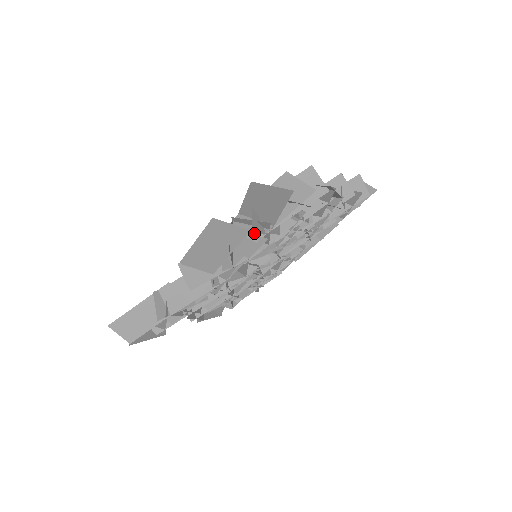
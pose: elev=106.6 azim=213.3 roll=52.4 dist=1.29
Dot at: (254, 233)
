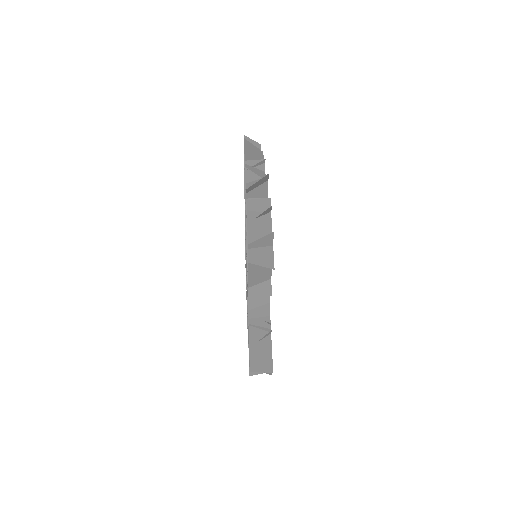
Dot at: occluded
